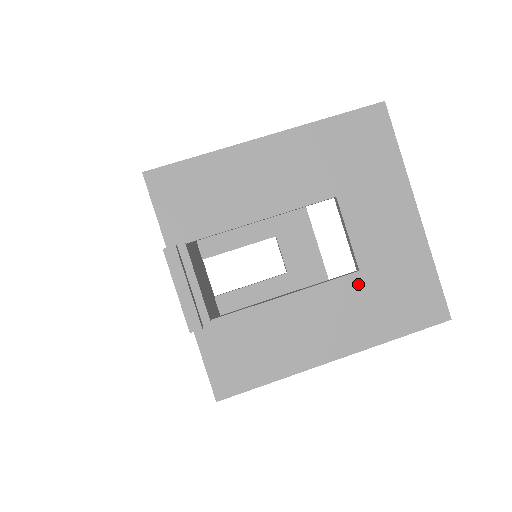
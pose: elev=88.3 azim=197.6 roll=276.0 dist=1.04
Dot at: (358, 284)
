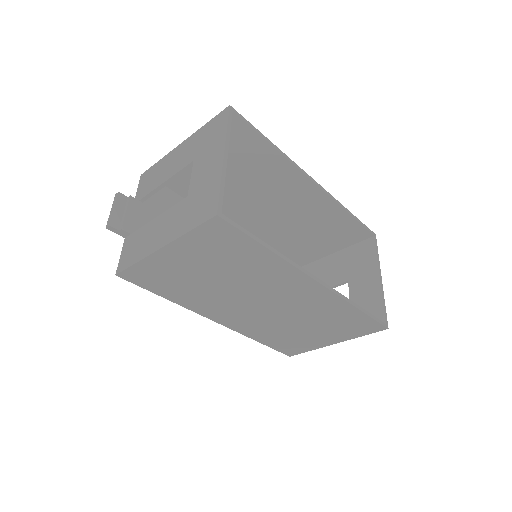
Dot at: (184, 204)
